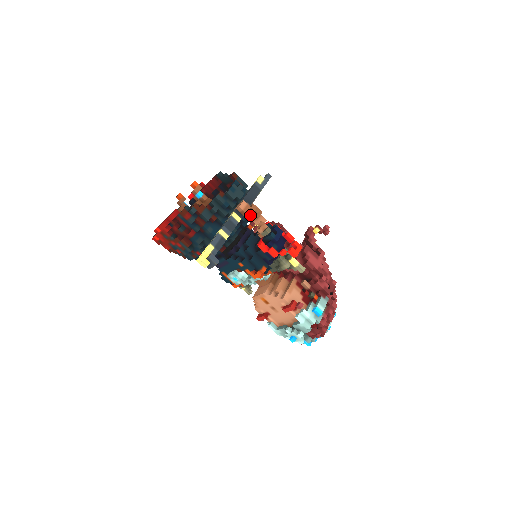
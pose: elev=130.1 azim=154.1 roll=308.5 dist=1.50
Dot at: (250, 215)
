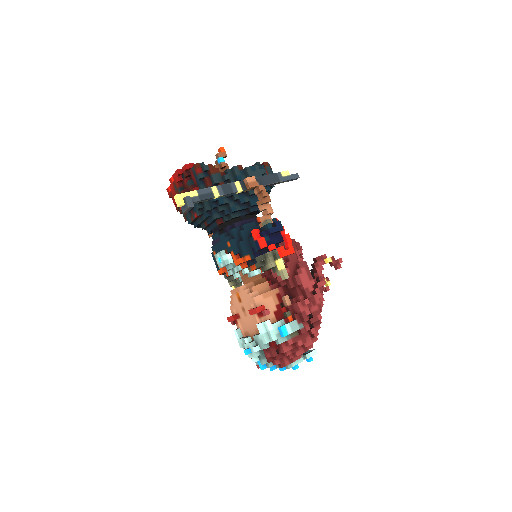
Dot at: occluded
